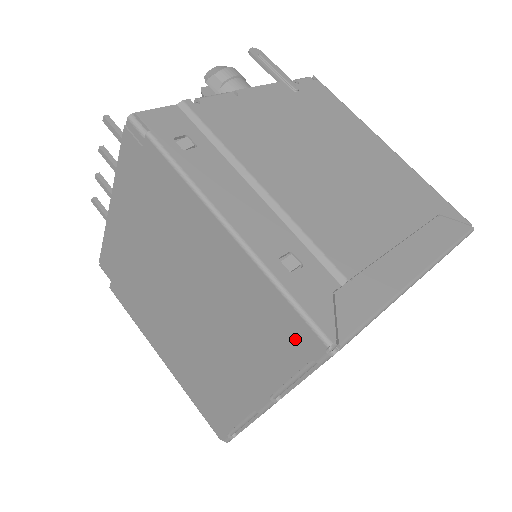
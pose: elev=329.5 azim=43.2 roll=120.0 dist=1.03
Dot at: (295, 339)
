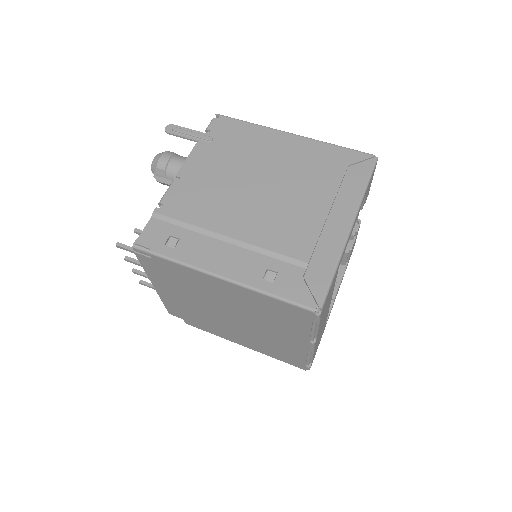
Dot at: (298, 315)
